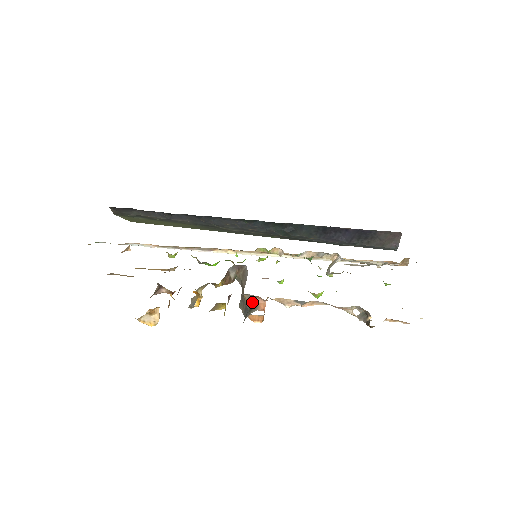
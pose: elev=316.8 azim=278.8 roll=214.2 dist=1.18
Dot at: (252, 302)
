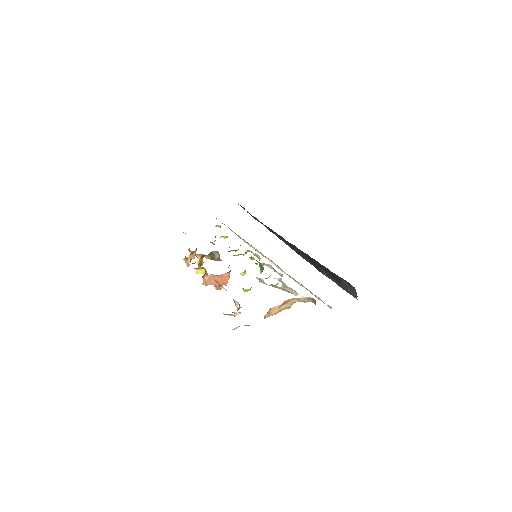
Dot at: (206, 272)
